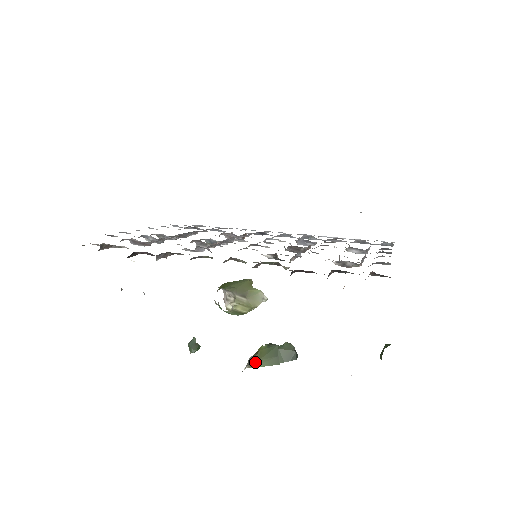
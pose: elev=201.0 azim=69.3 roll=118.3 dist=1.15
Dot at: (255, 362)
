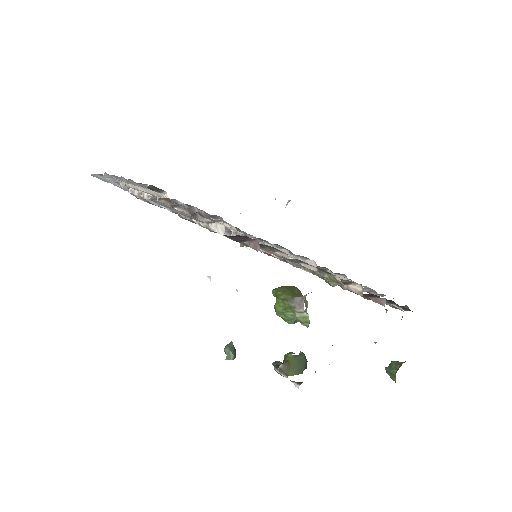
Dot at: (288, 371)
